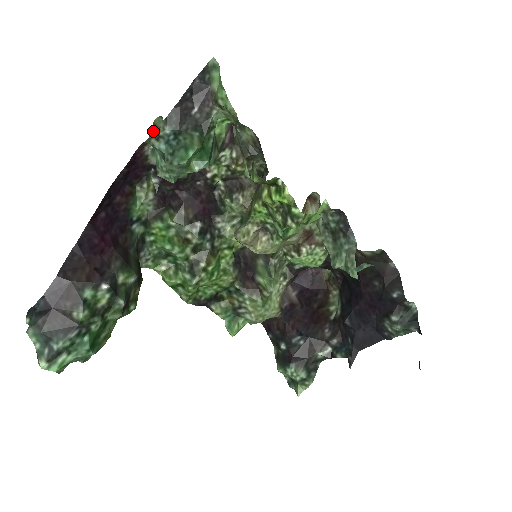
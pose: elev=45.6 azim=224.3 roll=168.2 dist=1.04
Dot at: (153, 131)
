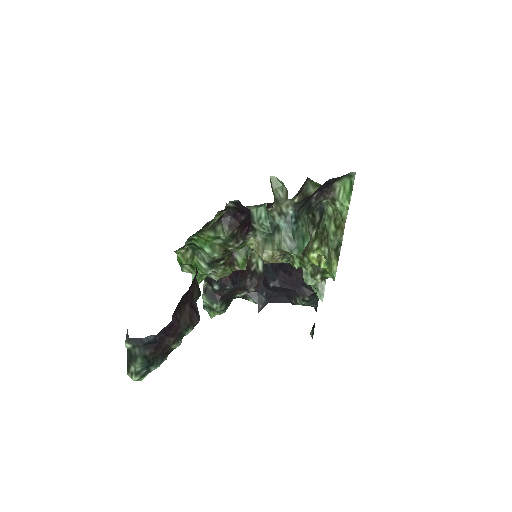
Dot at: (274, 199)
